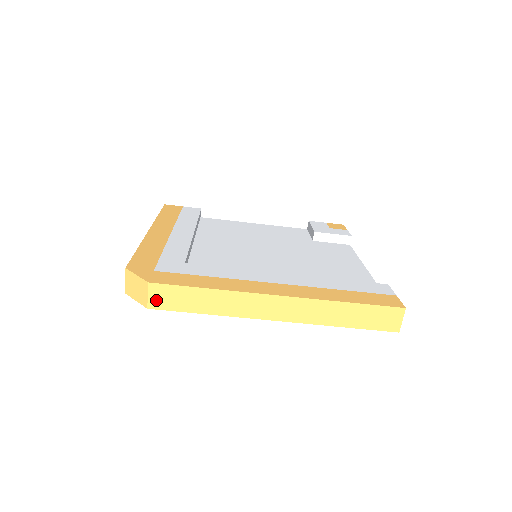
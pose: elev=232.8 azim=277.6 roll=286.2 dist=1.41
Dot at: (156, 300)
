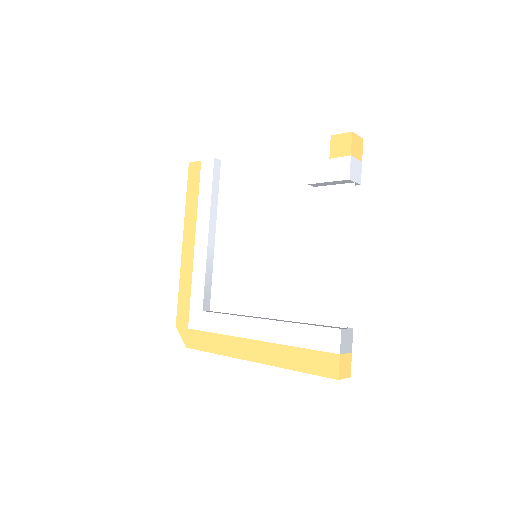
Dot at: occluded
